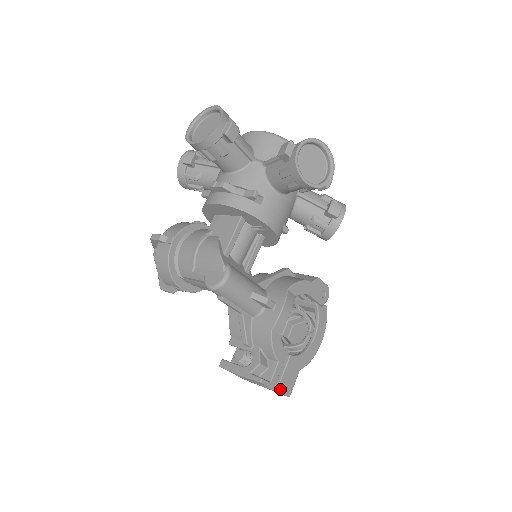
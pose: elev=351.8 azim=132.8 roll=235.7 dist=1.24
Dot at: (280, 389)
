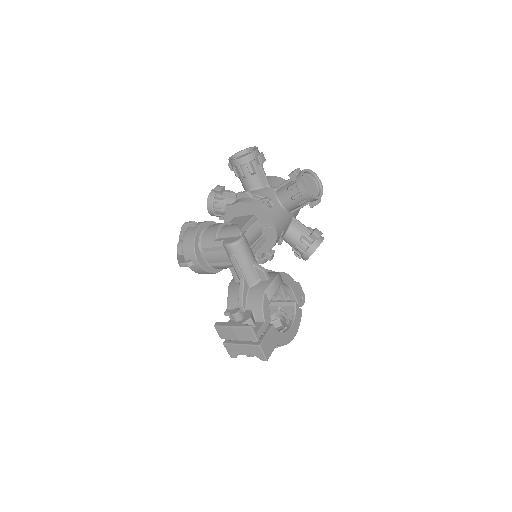
Dot at: (262, 346)
